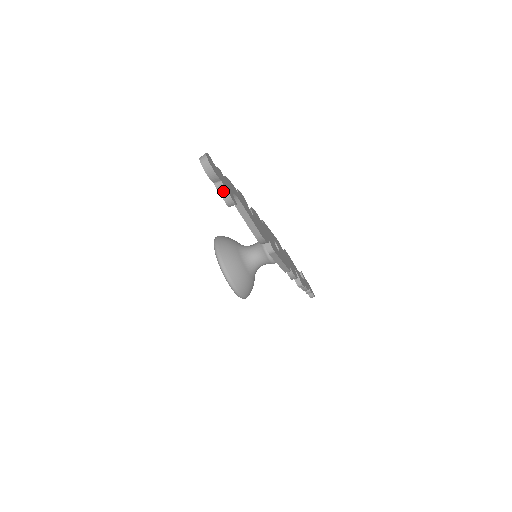
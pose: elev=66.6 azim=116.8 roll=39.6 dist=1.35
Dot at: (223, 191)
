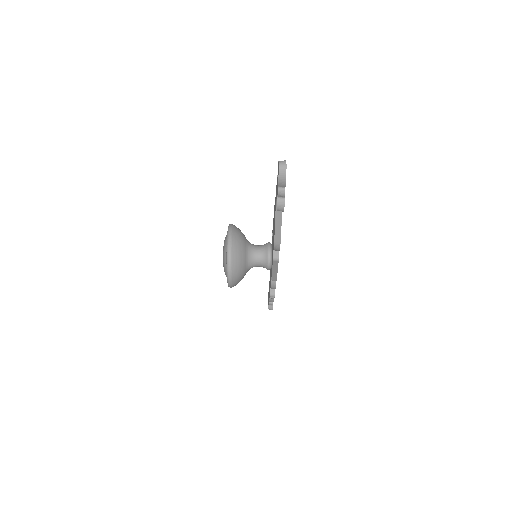
Dot at: (281, 196)
